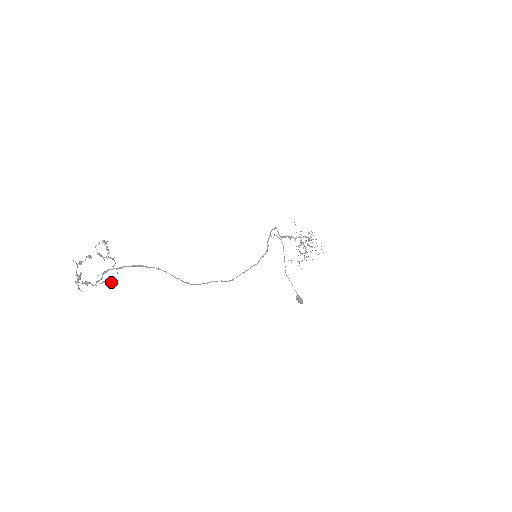
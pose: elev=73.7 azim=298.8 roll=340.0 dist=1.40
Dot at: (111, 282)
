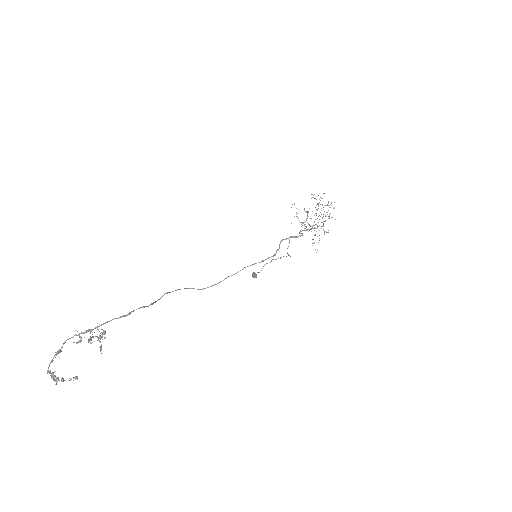
Dot at: occluded
